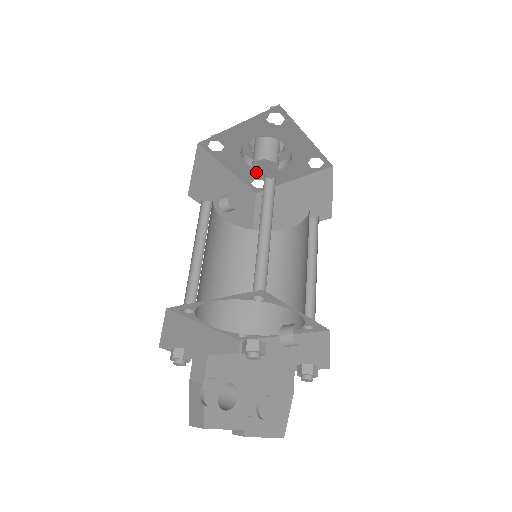
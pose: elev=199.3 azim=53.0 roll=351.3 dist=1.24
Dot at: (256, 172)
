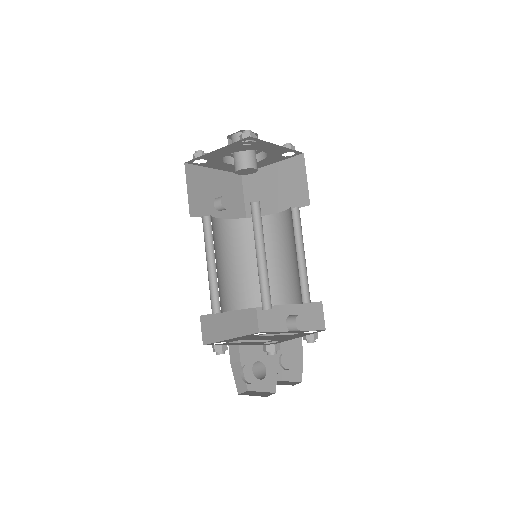
Dot at: (239, 174)
